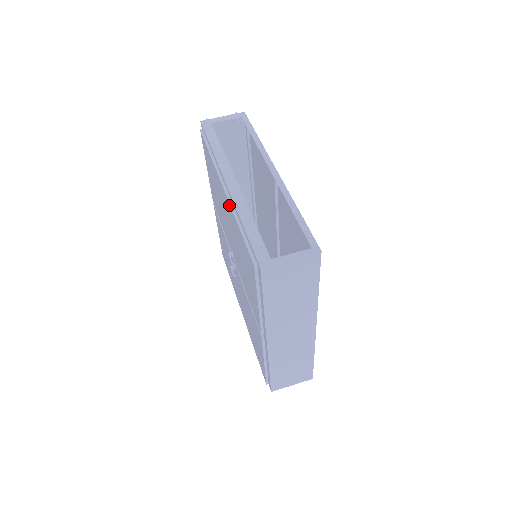
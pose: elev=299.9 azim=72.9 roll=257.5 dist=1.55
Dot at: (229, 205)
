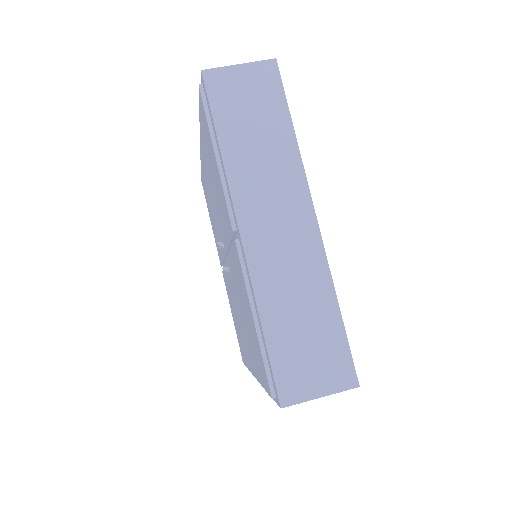
Dot at: (200, 136)
